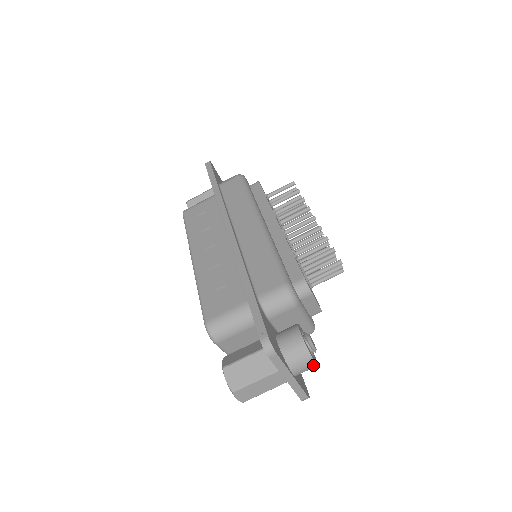
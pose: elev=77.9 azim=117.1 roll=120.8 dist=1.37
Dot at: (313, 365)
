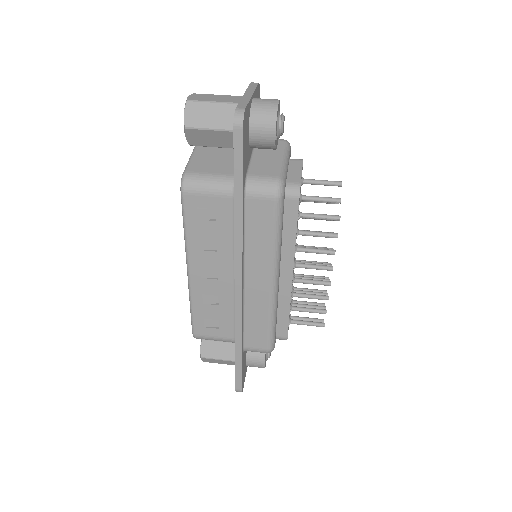
Dot at: (275, 102)
